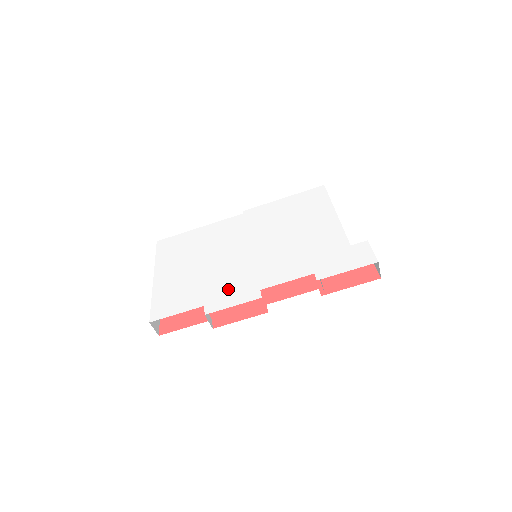
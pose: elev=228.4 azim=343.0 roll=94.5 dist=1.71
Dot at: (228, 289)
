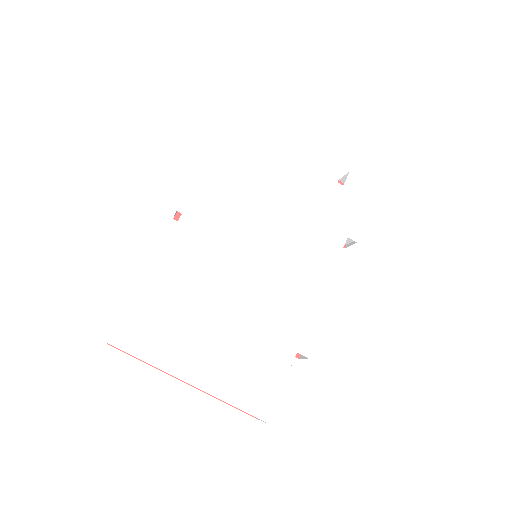
Dot at: (296, 316)
